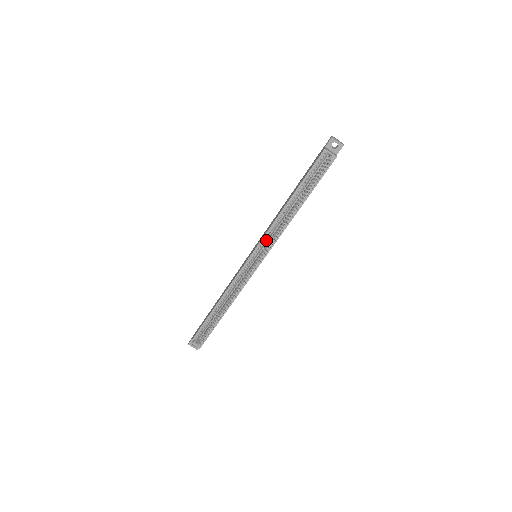
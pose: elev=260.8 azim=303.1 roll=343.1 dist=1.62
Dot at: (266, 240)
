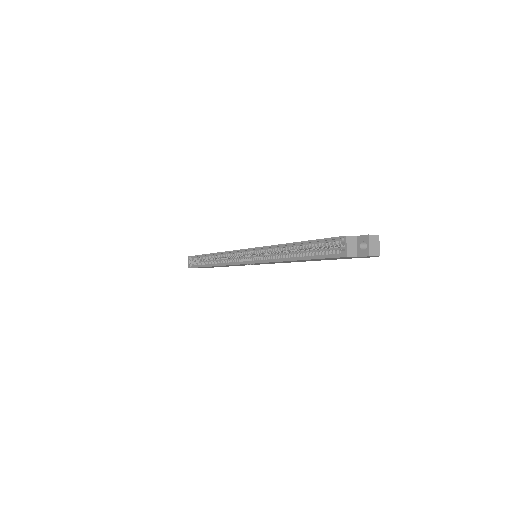
Dot at: (261, 252)
